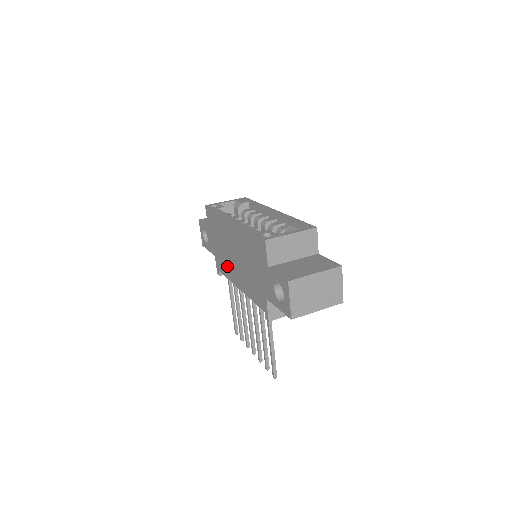
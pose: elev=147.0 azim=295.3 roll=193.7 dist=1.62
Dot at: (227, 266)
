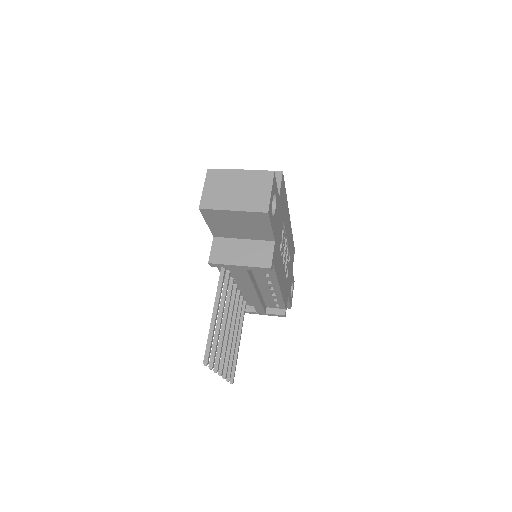
Dot at: occluded
